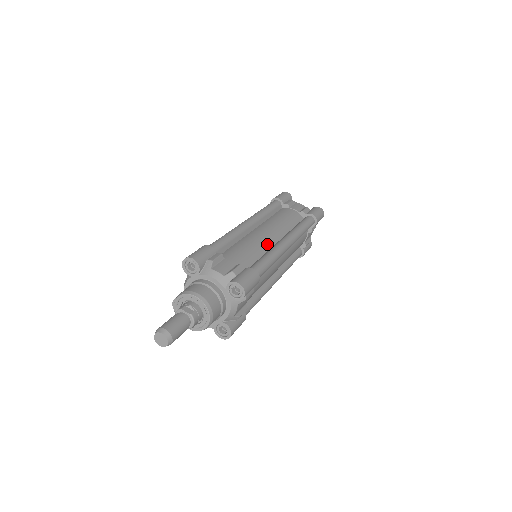
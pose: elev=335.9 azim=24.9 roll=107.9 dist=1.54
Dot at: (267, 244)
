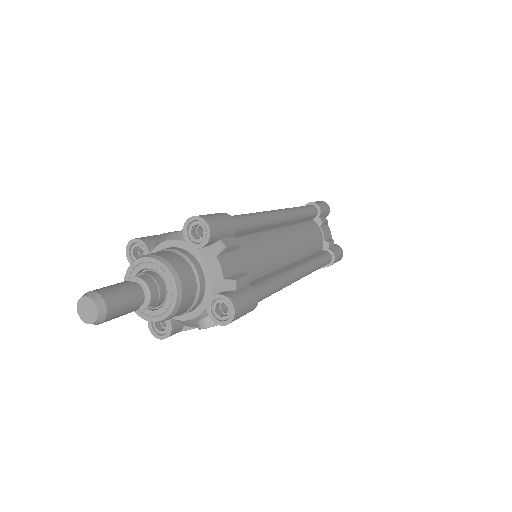
Dot at: occluded
